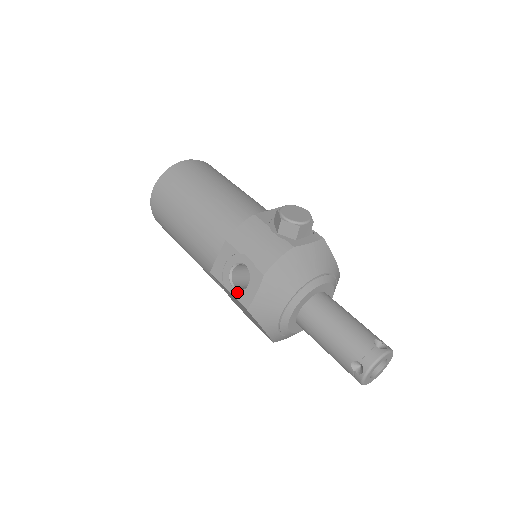
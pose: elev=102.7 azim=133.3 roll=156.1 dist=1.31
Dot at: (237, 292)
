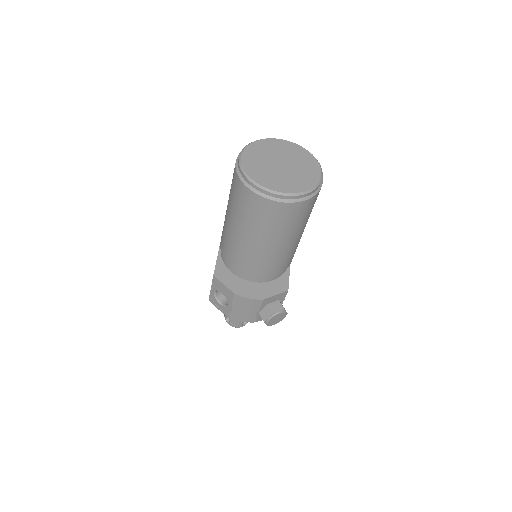
Dot at: (213, 295)
